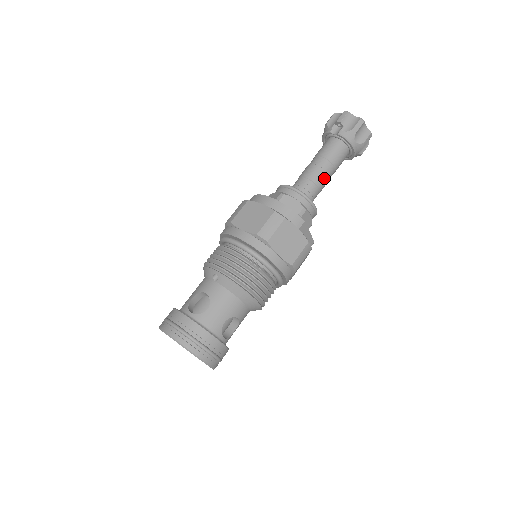
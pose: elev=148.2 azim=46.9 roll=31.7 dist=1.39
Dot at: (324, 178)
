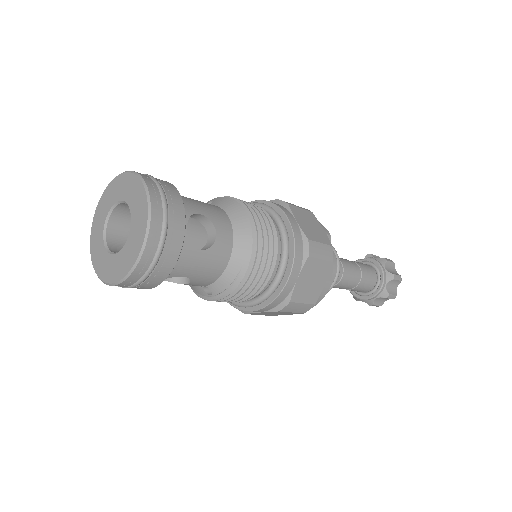
Dot at: (350, 267)
